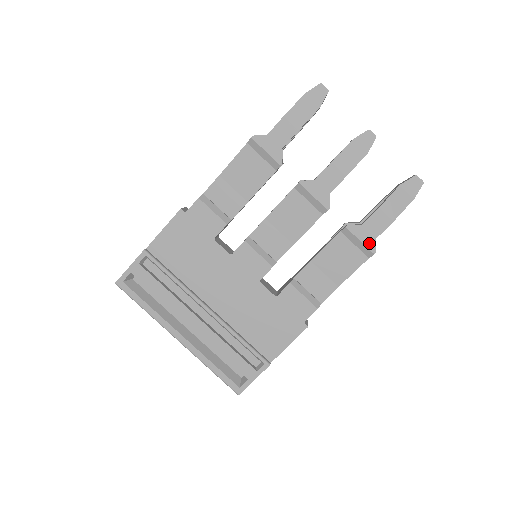
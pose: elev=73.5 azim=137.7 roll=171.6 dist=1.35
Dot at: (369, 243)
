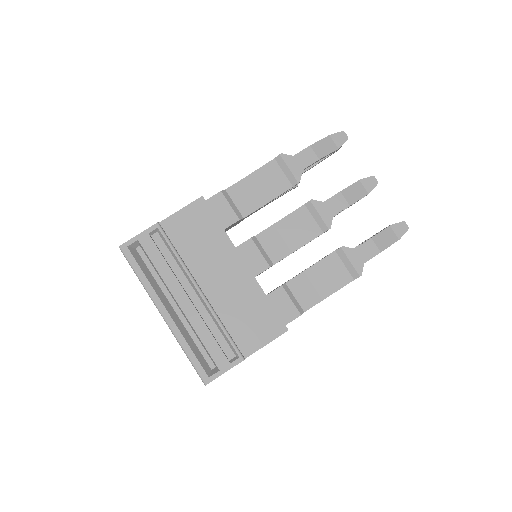
Dot at: (357, 266)
